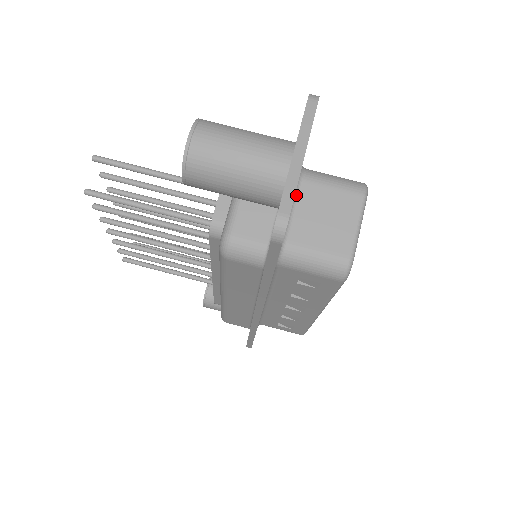
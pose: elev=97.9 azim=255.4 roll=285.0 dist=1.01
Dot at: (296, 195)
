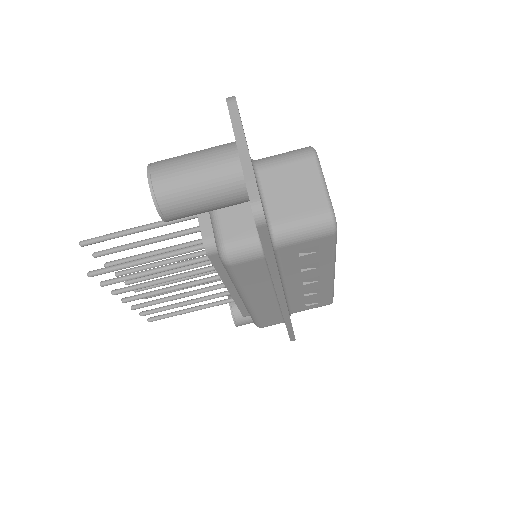
Dot at: (259, 184)
